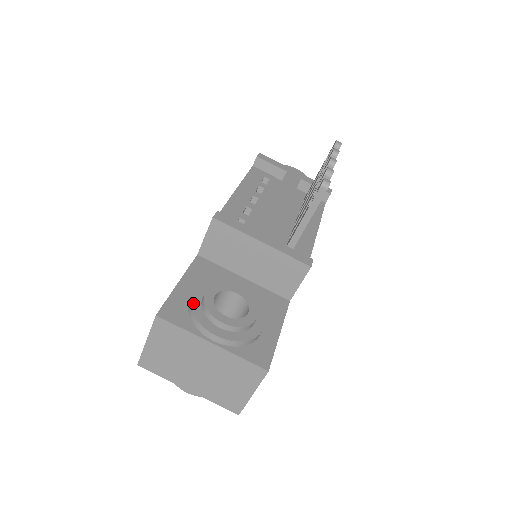
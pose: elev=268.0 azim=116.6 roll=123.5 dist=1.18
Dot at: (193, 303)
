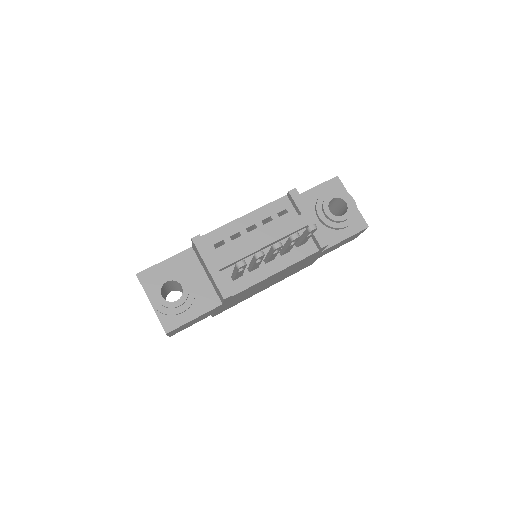
Dot at: (155, 279)
